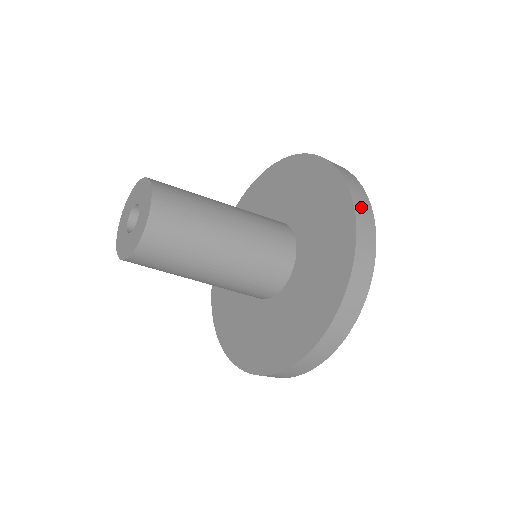
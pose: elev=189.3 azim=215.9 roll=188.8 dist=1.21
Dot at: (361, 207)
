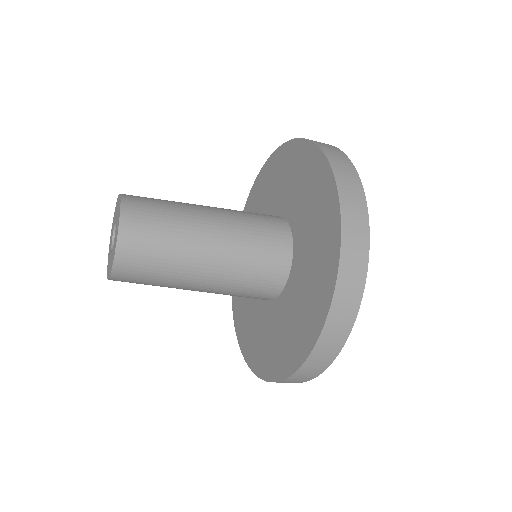
Dot at: (347, 284)
